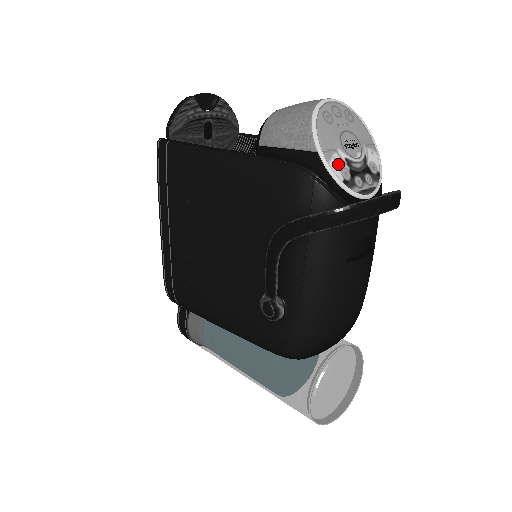
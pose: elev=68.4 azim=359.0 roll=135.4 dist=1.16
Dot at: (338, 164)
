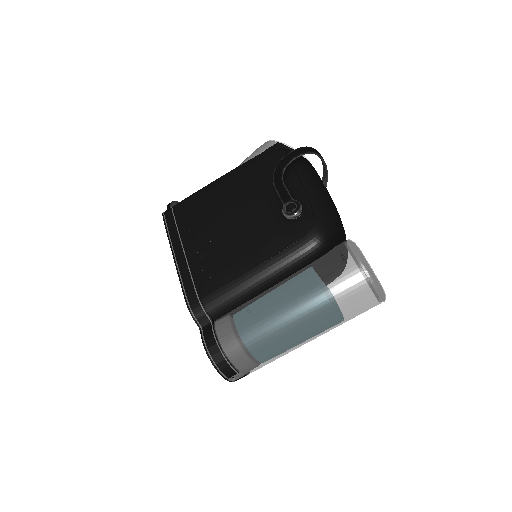
Dot at: occluded
